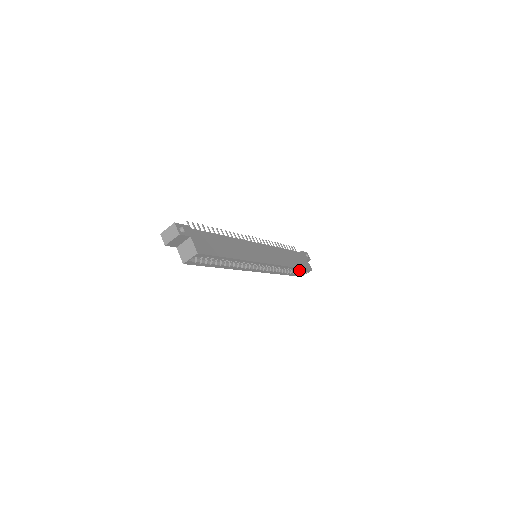
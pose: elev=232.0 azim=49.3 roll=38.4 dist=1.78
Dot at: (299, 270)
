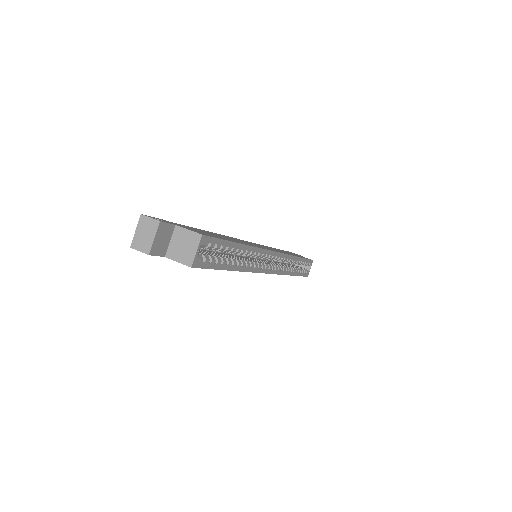
Dot at: (303, 263)
